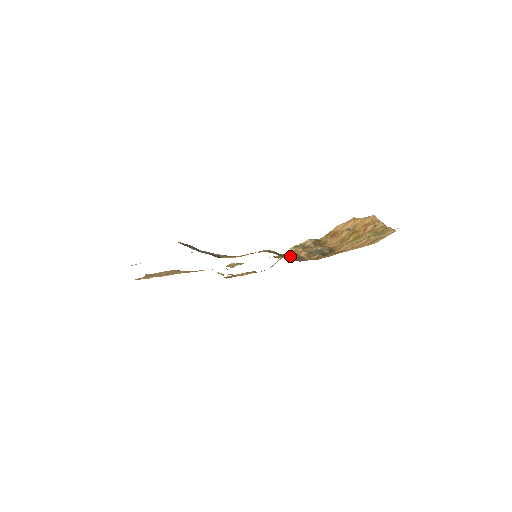
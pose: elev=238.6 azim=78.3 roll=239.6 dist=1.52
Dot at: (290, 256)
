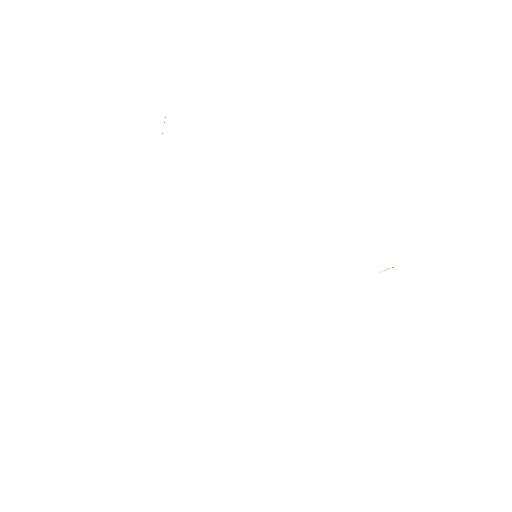
Dot at: occluded
